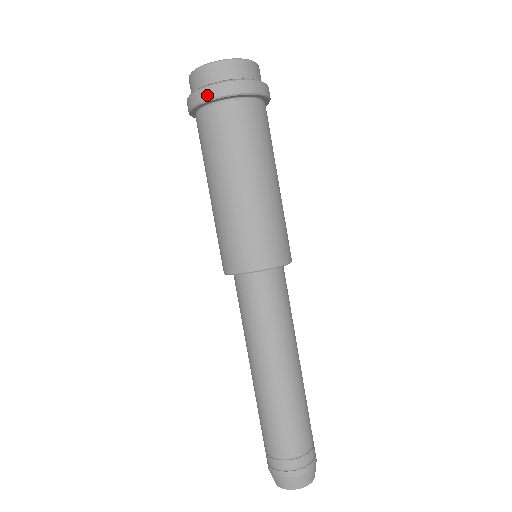
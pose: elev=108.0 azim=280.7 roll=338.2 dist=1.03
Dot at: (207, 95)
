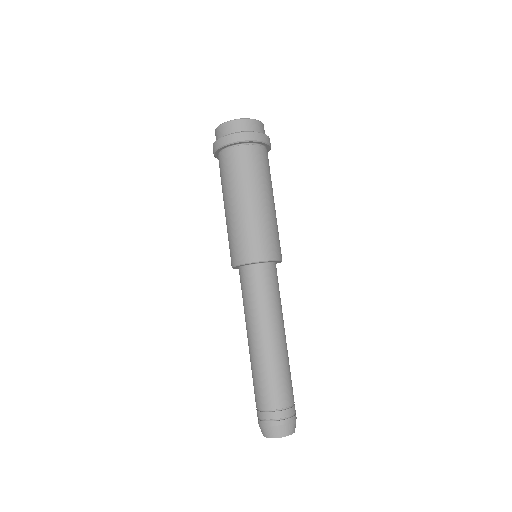
Dot at: (226, 141)
